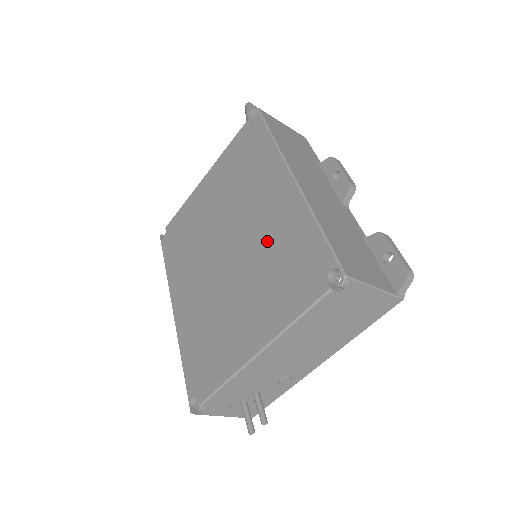
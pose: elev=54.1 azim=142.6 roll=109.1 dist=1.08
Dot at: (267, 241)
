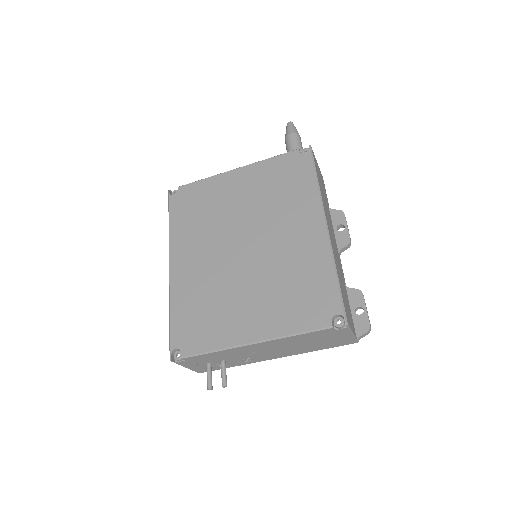
Dot at: (288, 262)
